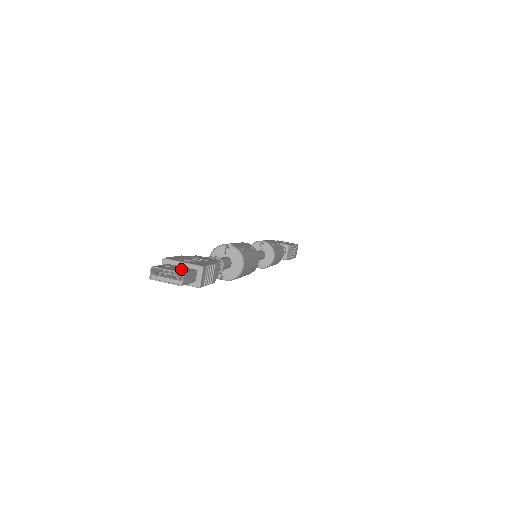
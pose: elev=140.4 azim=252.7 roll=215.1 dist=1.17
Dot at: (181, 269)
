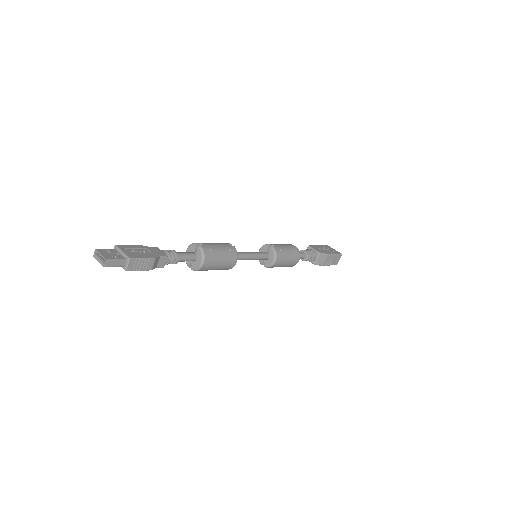
Dot at: (115, 256)
